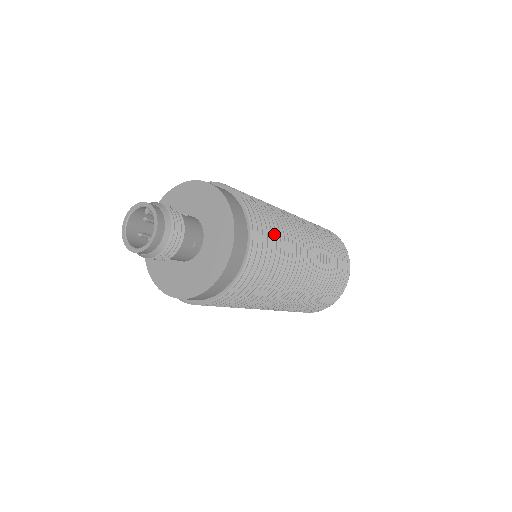
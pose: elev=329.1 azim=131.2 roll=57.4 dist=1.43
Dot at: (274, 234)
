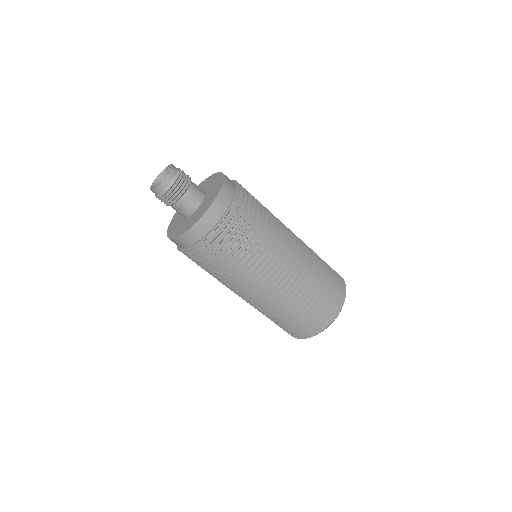
Dot at: (259, 206)
